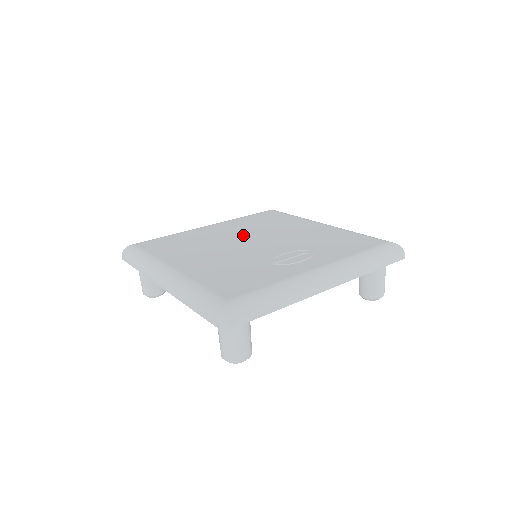
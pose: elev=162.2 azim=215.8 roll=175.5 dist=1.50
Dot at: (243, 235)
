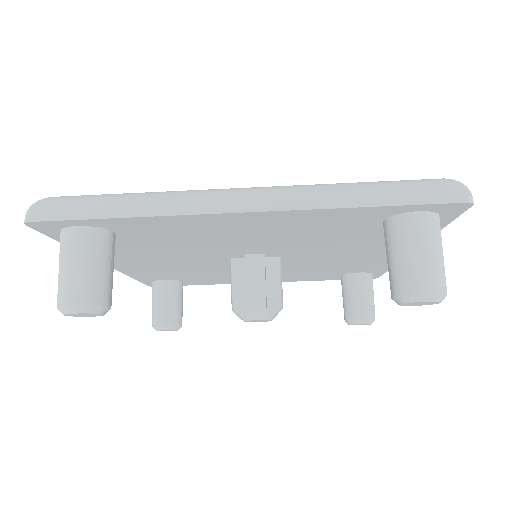
Dot at: occluded
